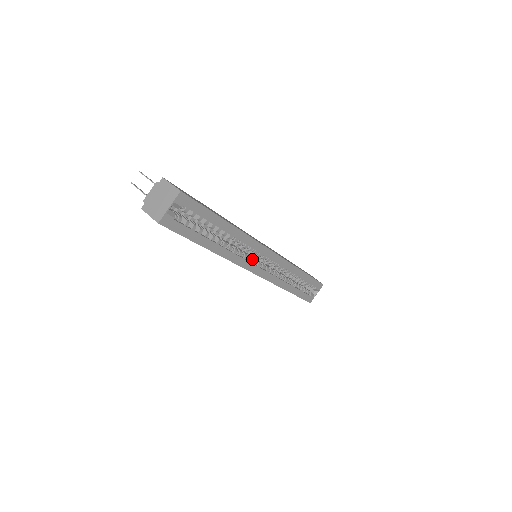
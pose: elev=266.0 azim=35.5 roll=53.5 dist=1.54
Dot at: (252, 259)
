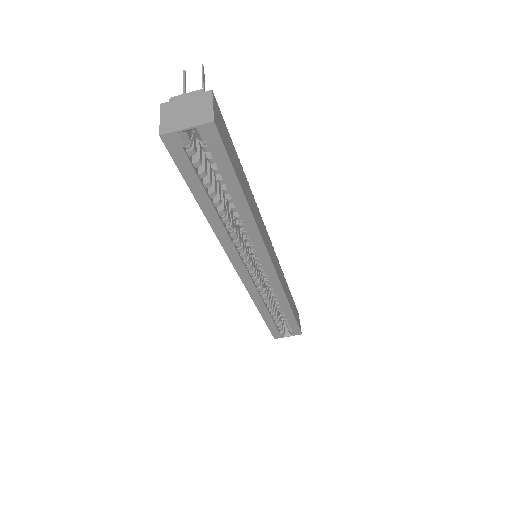
Dot at: (246, 257)
